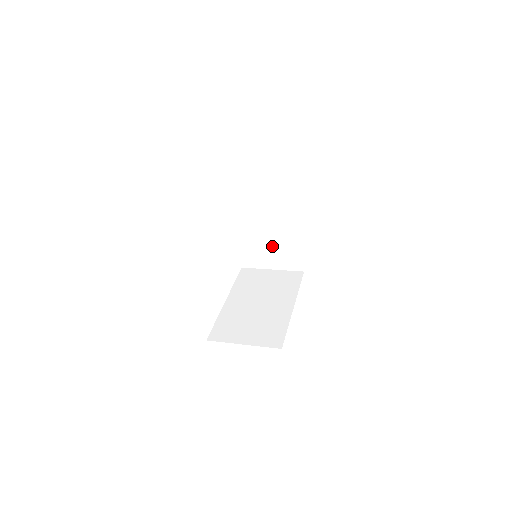
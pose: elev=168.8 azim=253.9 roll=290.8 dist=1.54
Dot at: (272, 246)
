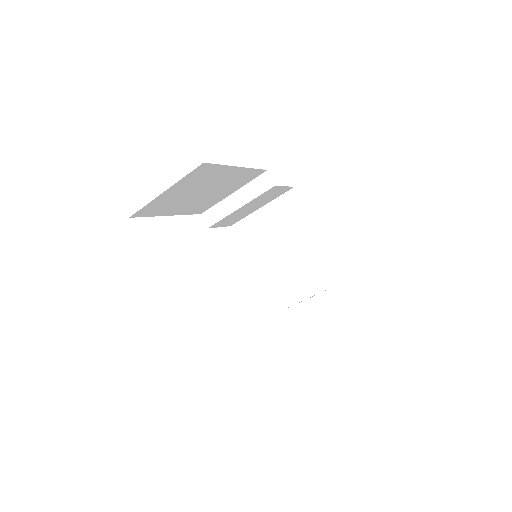
Dot at: (288, 258)
